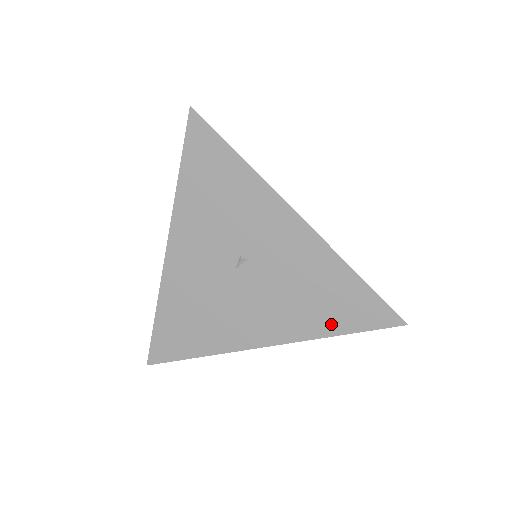
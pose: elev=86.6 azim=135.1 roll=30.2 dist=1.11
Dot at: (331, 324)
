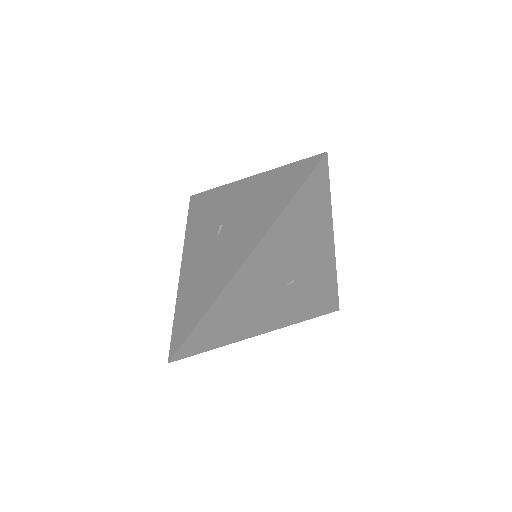
Dot at: (281, 203)
